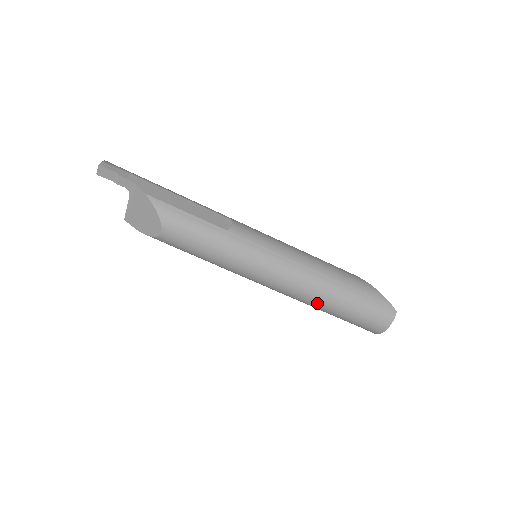
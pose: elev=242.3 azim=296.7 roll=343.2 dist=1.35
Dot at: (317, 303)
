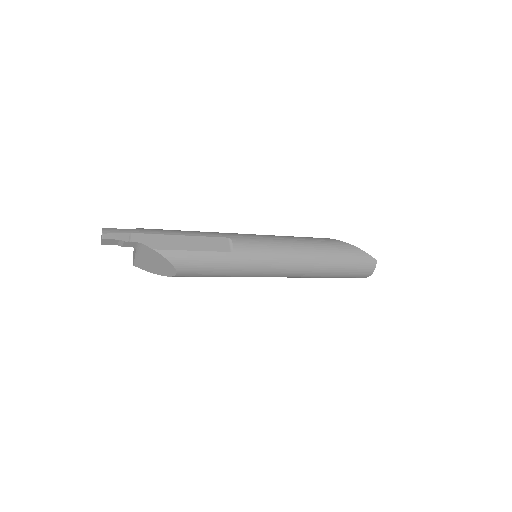
Dot at: (314, 276)
